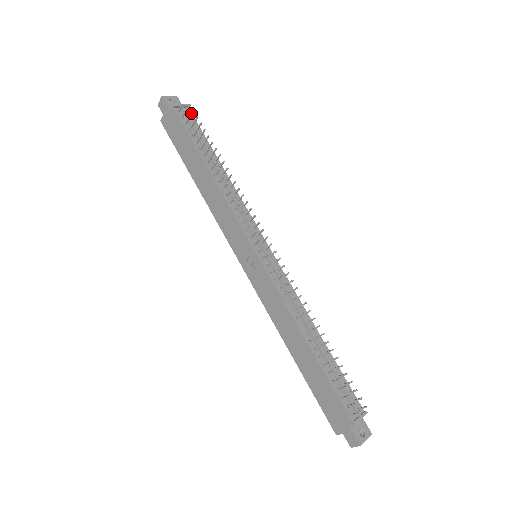
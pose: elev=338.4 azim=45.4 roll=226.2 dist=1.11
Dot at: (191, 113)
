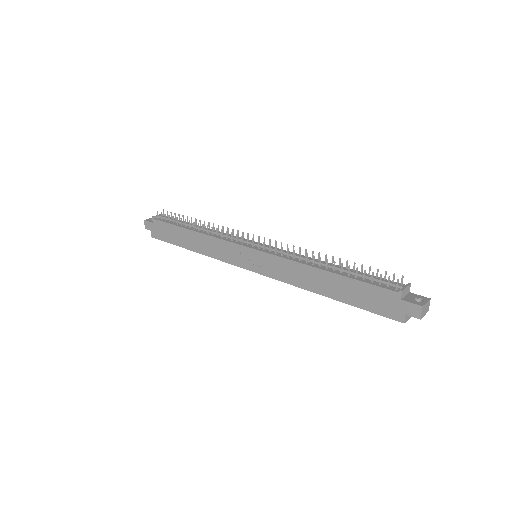
Dot at: occluded
